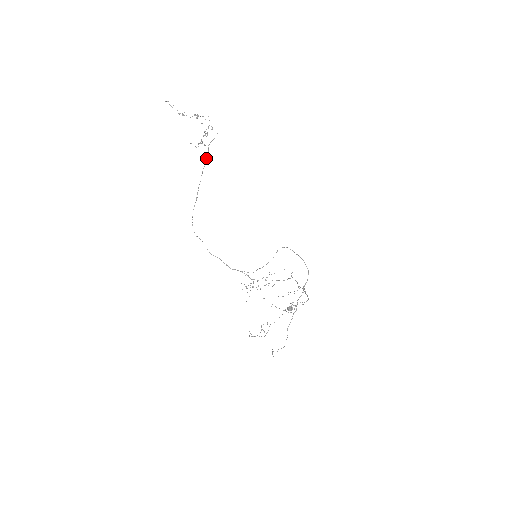
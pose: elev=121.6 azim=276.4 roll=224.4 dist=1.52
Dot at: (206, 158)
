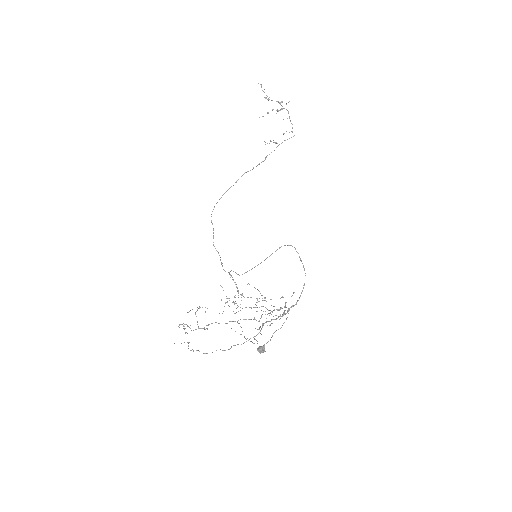
Dot at: occluded
